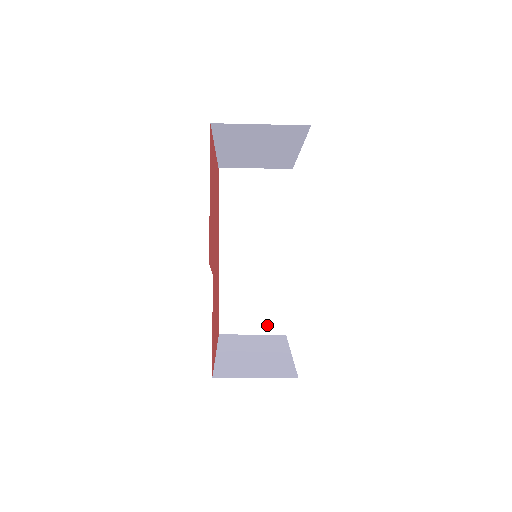
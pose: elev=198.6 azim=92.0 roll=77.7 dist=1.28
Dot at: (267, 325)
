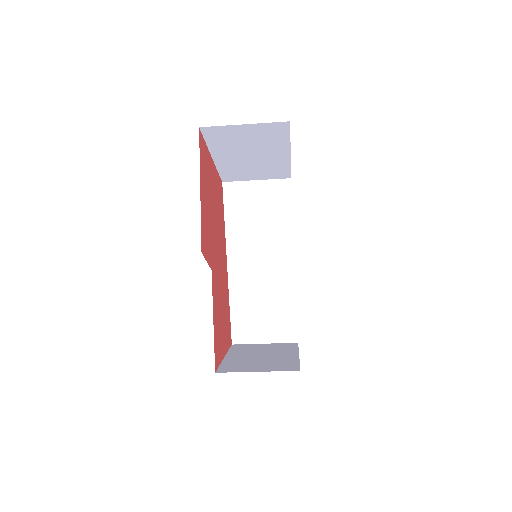
Dot at: (278, 333)
